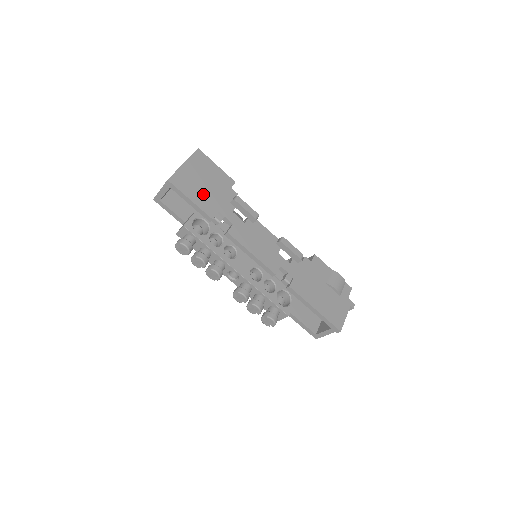
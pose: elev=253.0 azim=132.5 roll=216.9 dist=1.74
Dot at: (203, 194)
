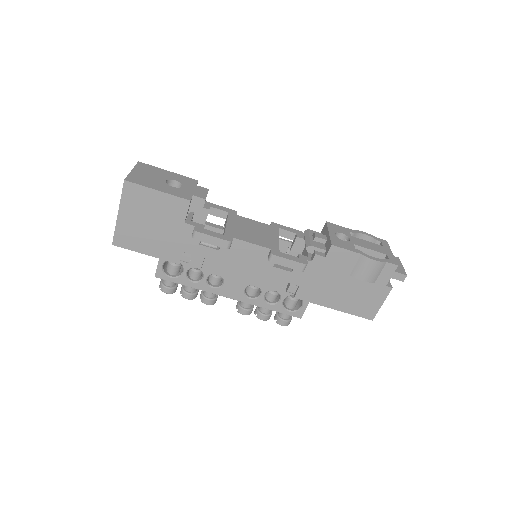
Dot at: (156, 240)
